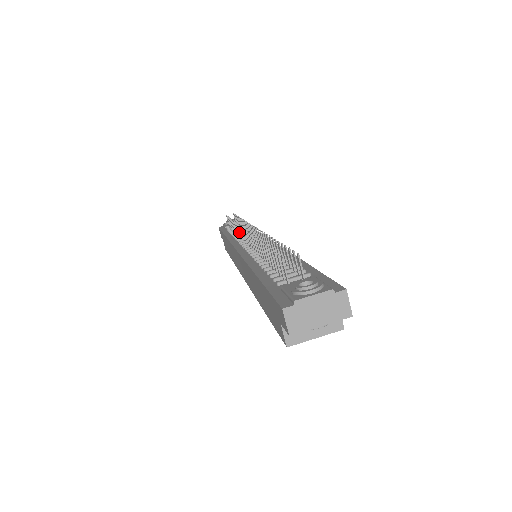
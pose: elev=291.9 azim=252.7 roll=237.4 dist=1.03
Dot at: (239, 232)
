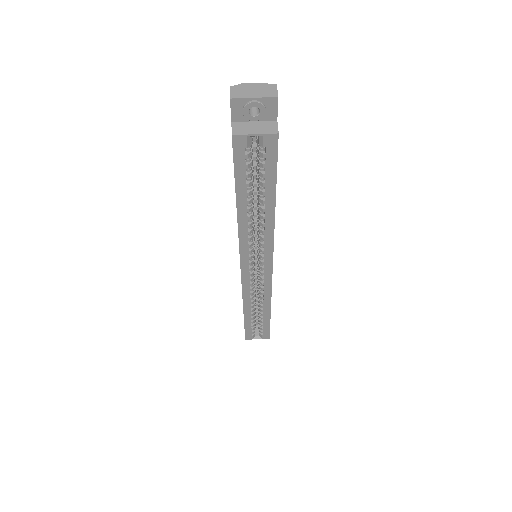
Dot at: occluded
